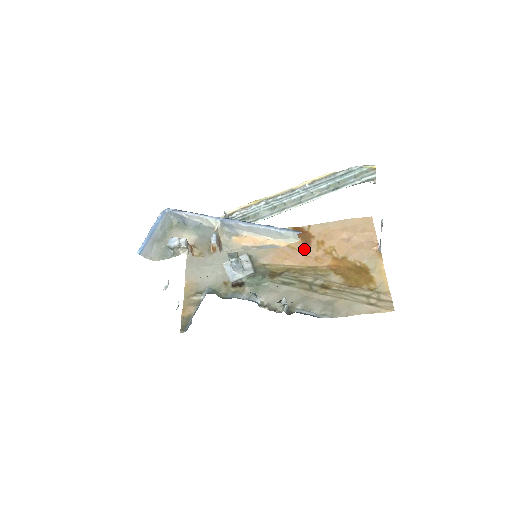
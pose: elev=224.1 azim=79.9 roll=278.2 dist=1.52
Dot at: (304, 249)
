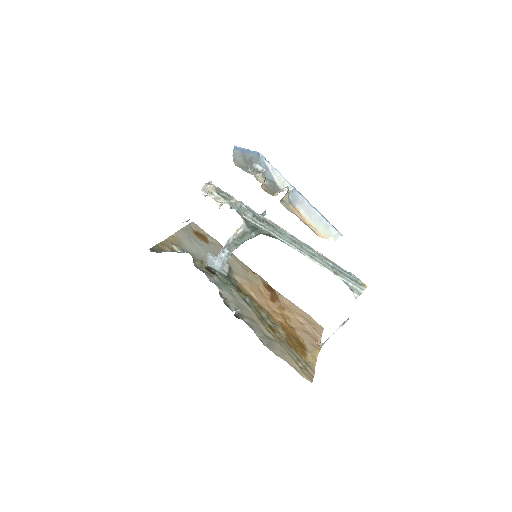
Dot at: (269, 300)
